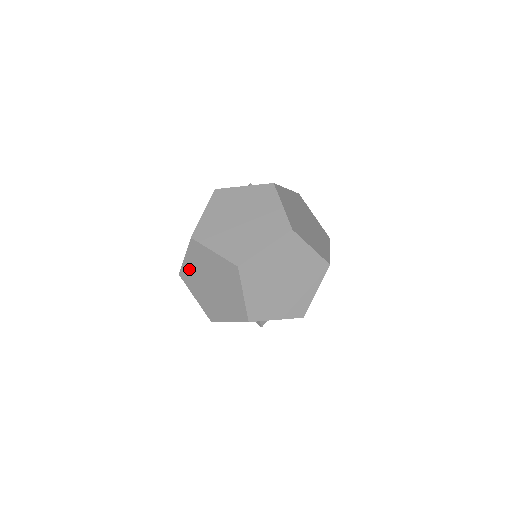
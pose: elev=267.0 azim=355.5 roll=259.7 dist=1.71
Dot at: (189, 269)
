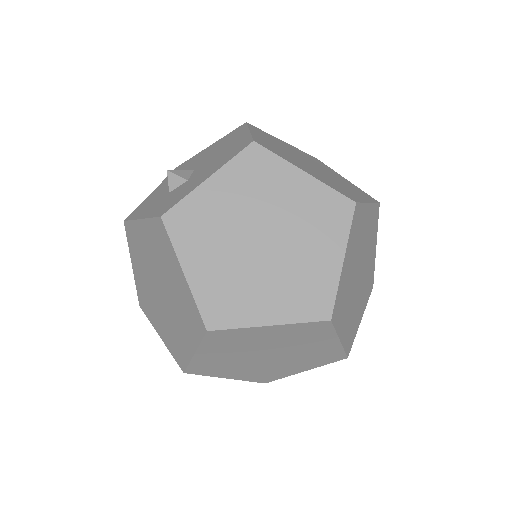
Dot at: occluded
